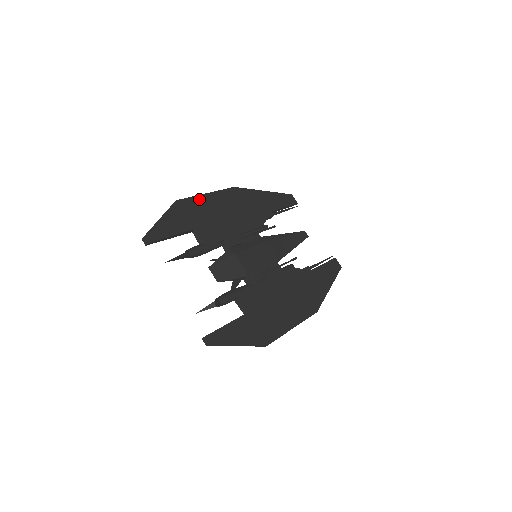
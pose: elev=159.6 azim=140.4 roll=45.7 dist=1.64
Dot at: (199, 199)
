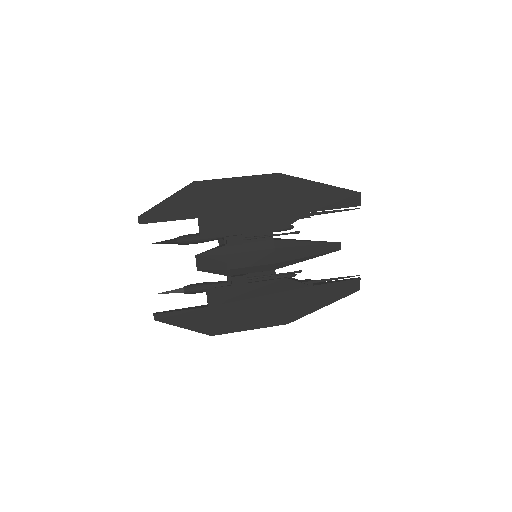
Dot at: (223, 184)
